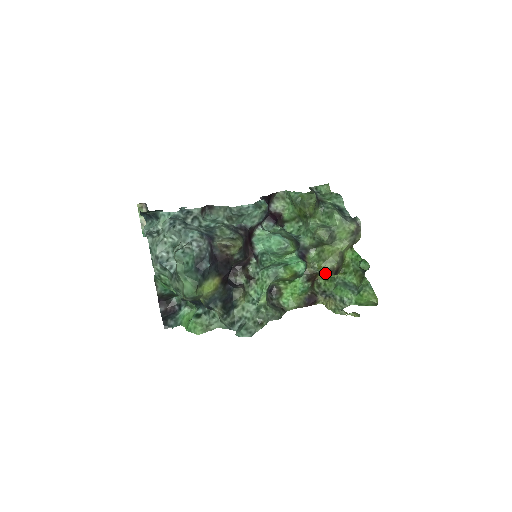
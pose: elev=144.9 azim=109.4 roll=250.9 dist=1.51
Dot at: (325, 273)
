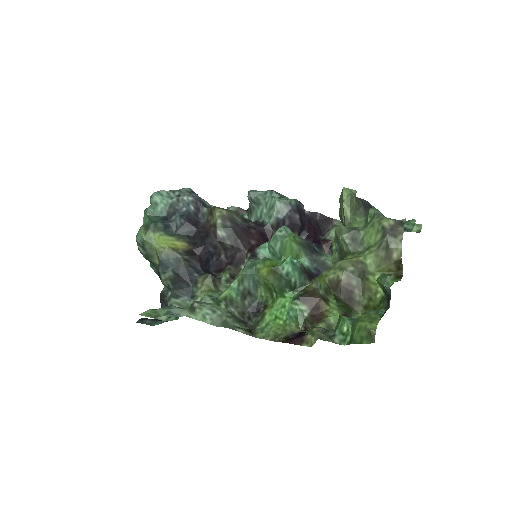
Dot at: occluded
